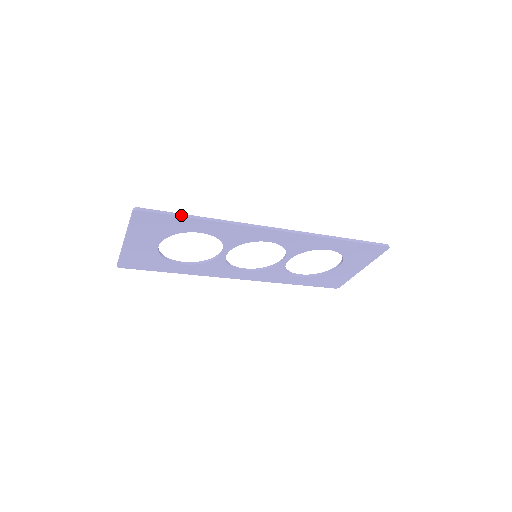
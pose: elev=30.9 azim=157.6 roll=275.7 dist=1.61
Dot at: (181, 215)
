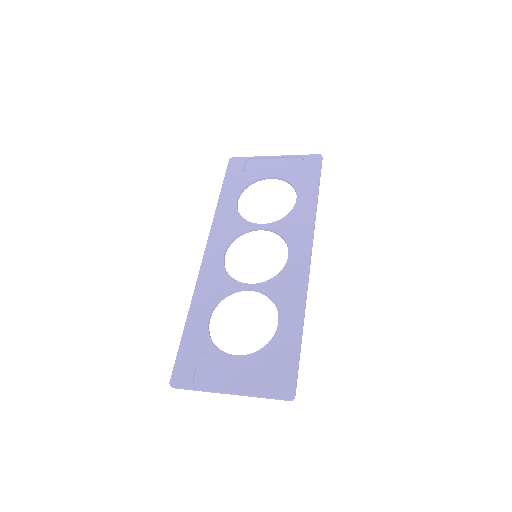
Dot at: (300, 352)
